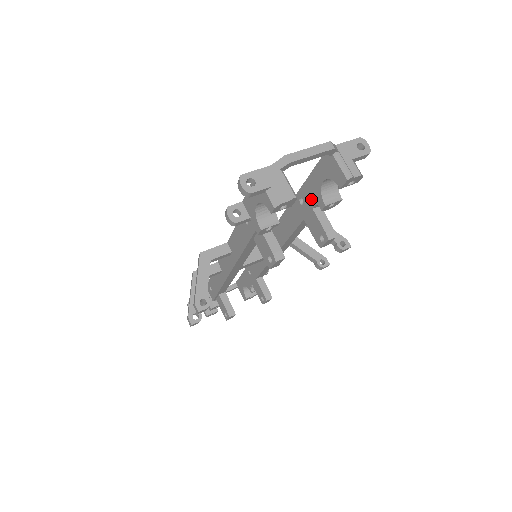
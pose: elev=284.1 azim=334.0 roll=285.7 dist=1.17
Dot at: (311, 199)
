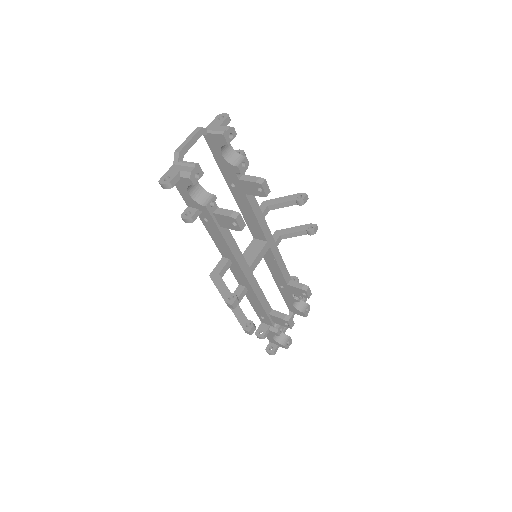
Dot at: (232, 175)
